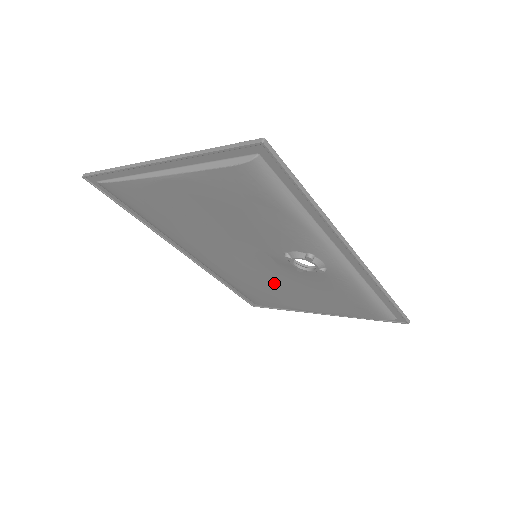
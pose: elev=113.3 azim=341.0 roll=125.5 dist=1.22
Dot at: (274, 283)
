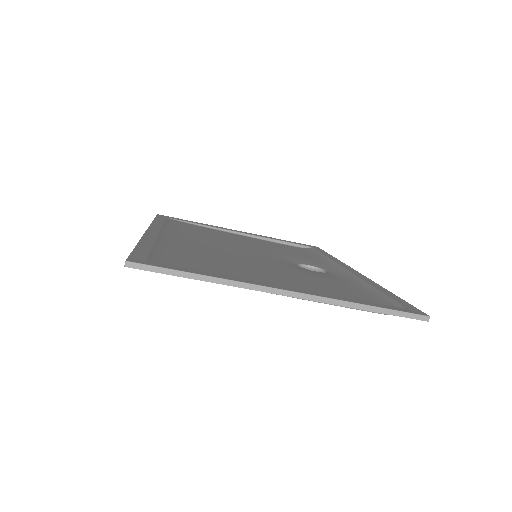
Dot at: occluded
